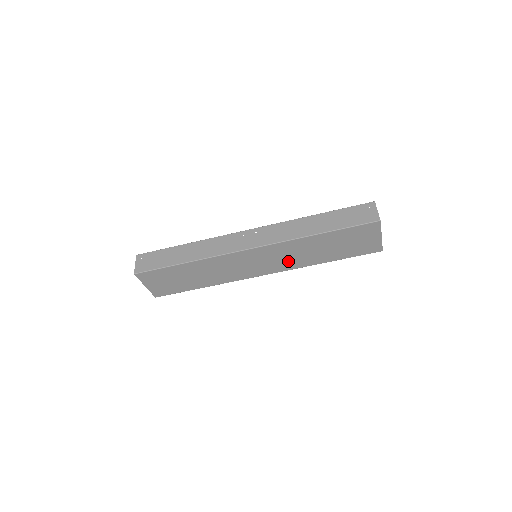
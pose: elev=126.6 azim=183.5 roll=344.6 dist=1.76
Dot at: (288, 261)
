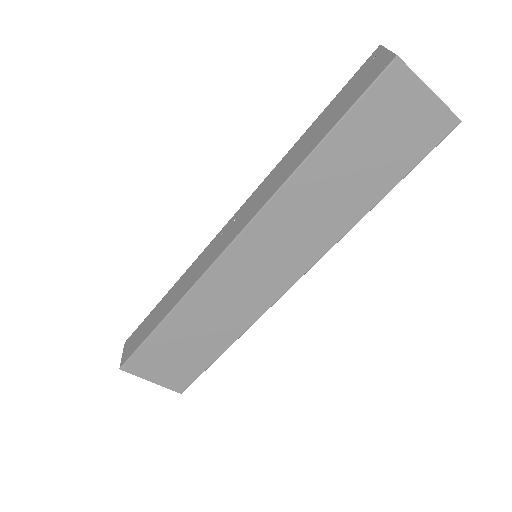
Dot at: (308, 237)
